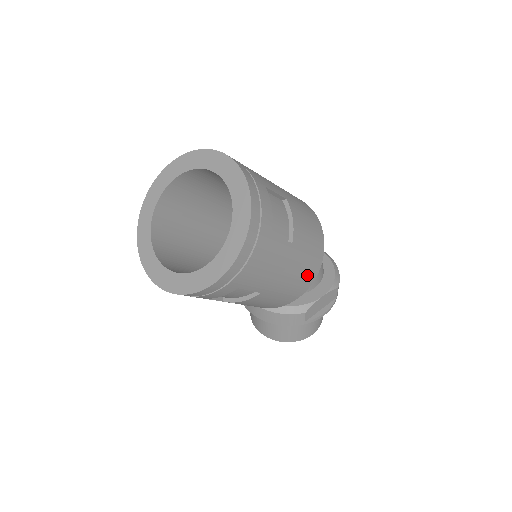
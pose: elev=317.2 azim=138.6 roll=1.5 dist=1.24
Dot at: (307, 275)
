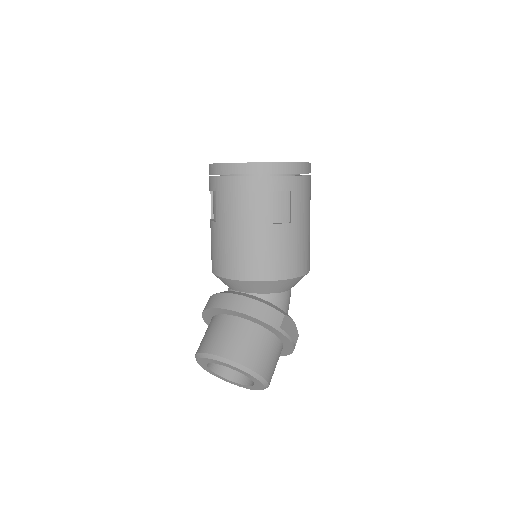
Dot at: (306, 259)
